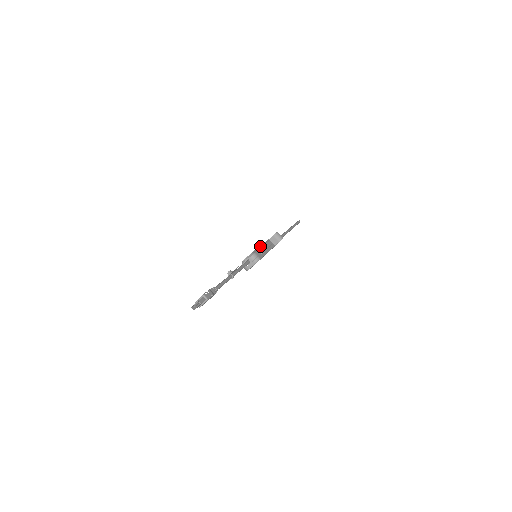
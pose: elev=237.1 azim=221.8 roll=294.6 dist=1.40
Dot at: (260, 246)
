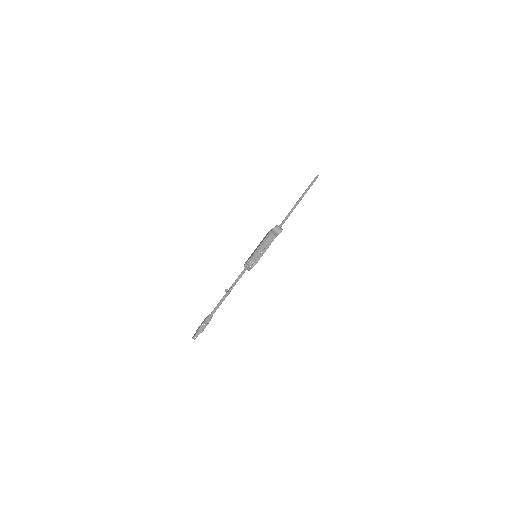
Dot at: (259, 246)
